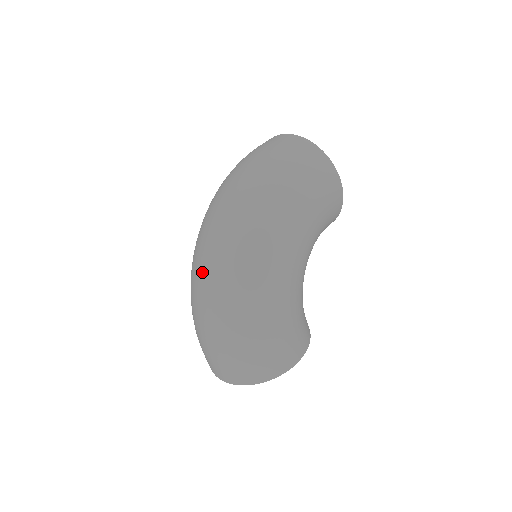
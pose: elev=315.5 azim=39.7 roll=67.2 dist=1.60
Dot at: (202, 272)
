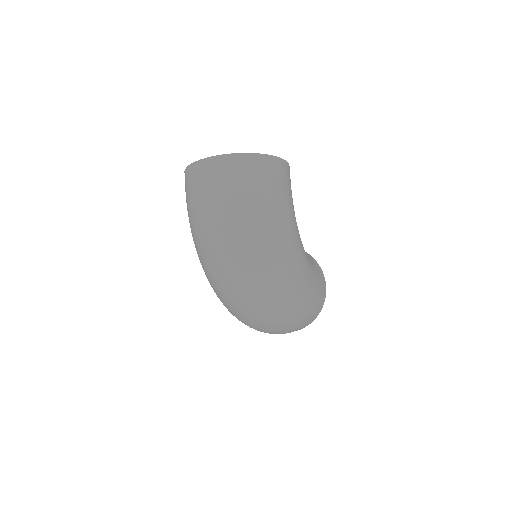
Dot at: (249, 313)
